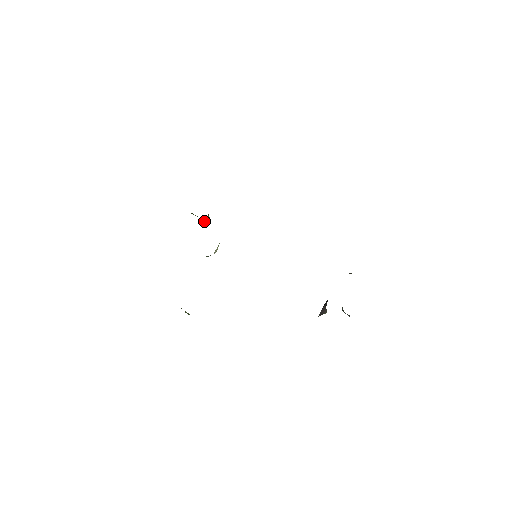
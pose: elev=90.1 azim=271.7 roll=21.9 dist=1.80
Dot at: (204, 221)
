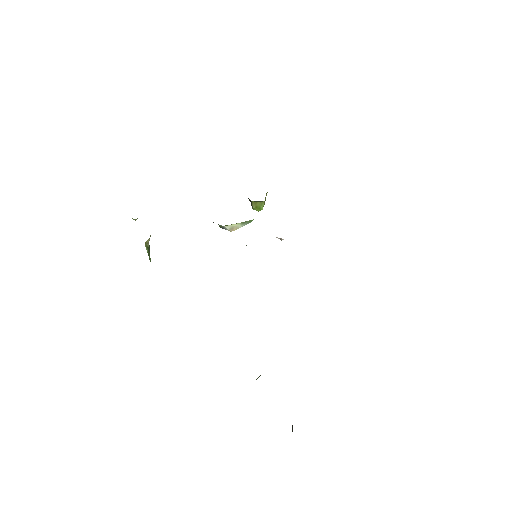
Dot at: (254, 205)
